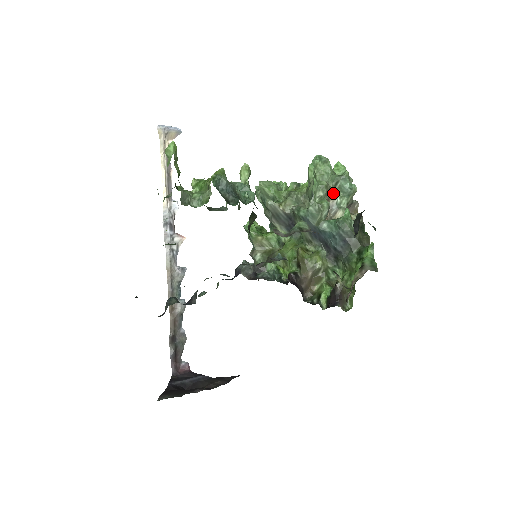
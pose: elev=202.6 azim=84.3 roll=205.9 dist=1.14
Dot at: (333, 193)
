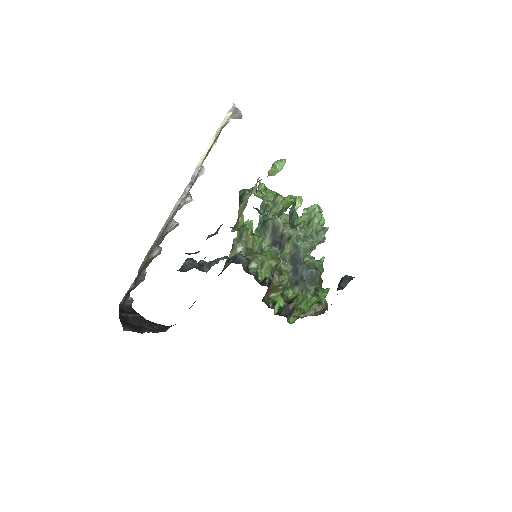
Dot at: occluded
